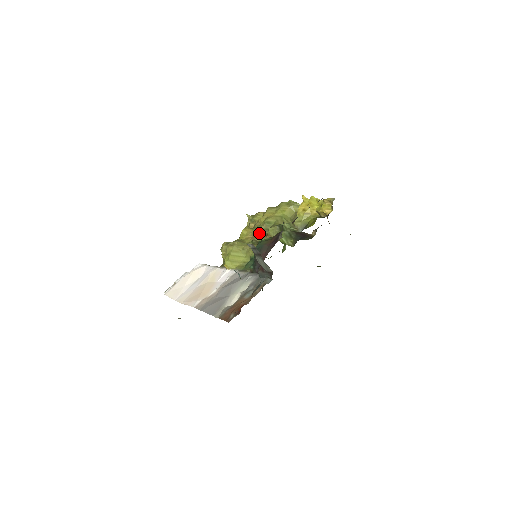
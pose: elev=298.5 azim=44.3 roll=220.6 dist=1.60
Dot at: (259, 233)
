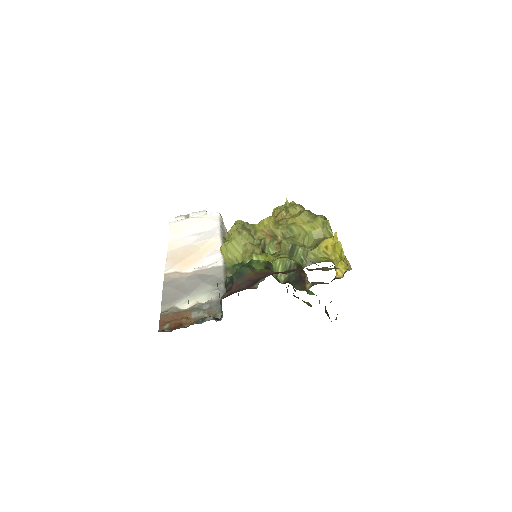
Dot at: (276, 234)
